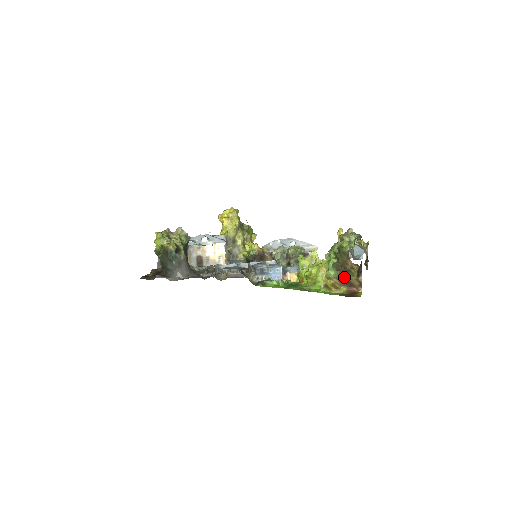
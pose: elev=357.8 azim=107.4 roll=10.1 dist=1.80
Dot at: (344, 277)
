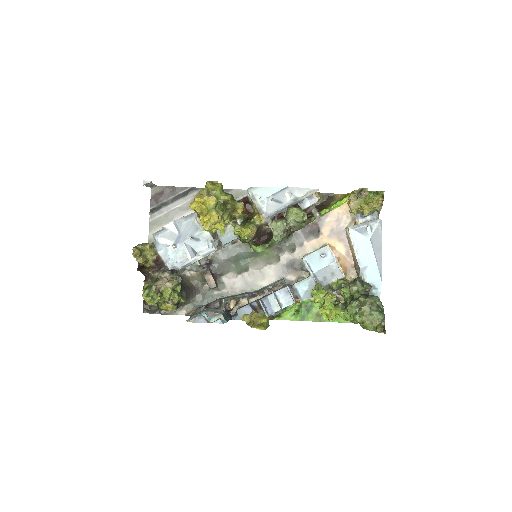
Dot at: occluded
